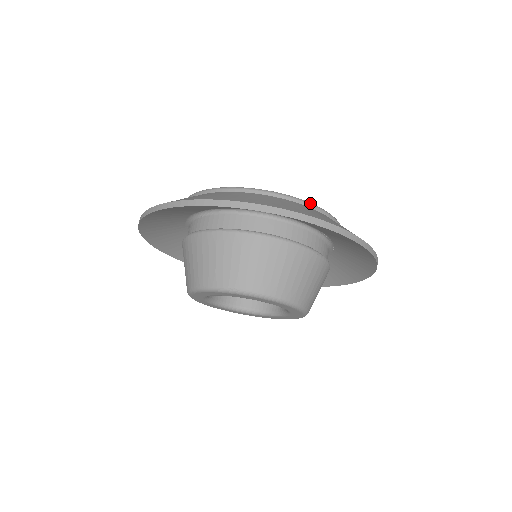
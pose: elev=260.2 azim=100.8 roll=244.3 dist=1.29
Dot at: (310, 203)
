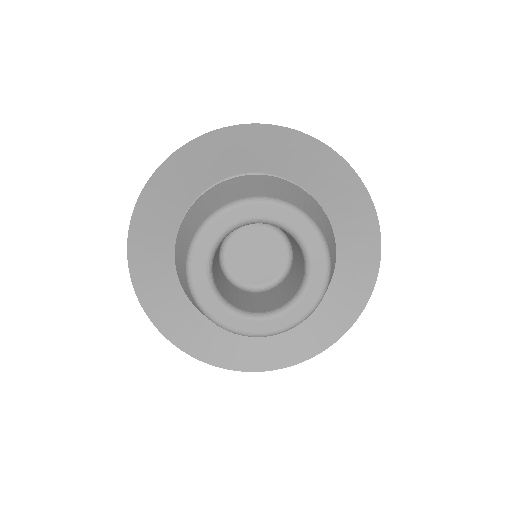
Dot at: occluded
